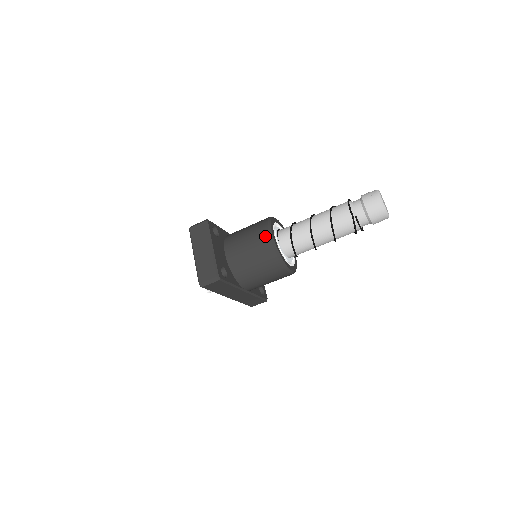
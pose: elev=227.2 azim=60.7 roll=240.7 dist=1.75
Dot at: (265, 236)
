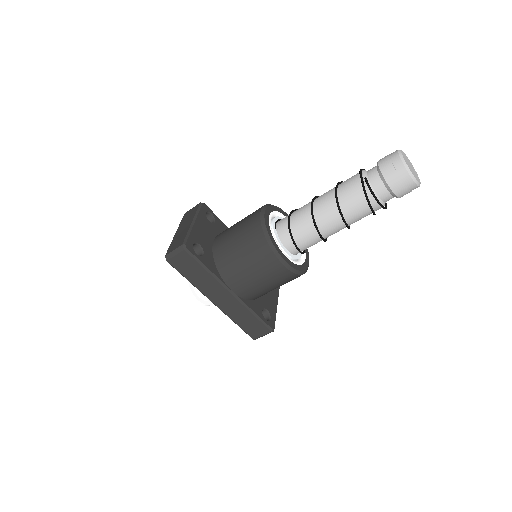
Dot at: (256, 213)
